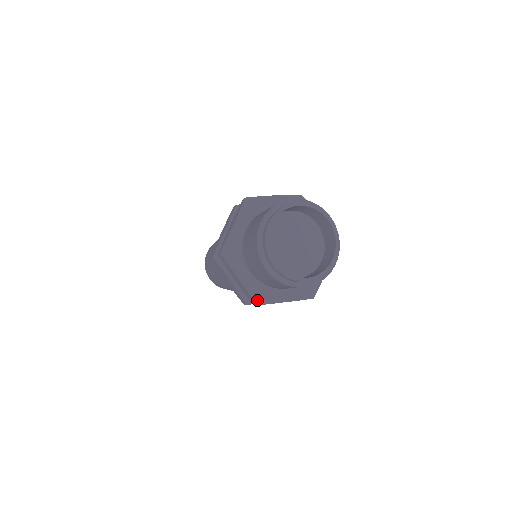
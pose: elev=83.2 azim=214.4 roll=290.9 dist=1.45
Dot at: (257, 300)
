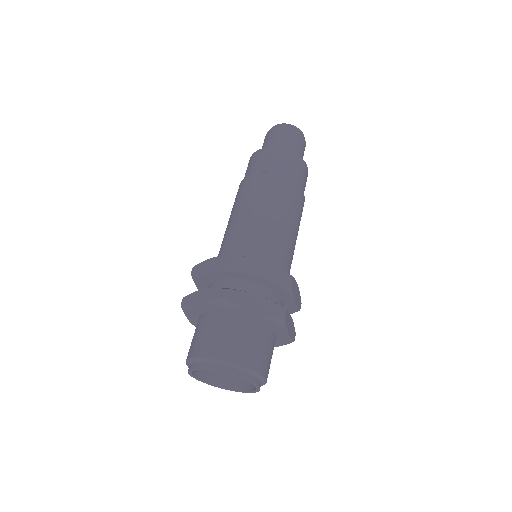
Dot at: occluded
